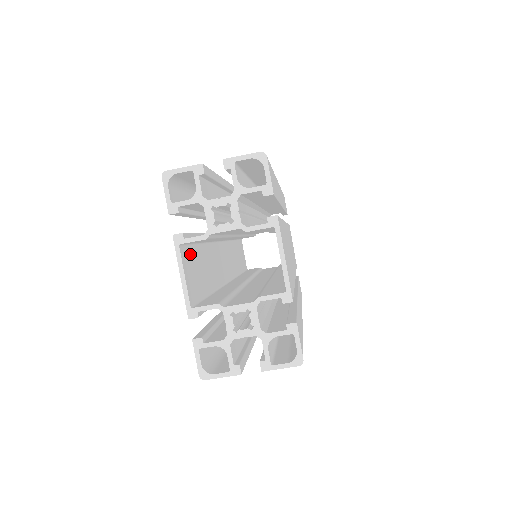
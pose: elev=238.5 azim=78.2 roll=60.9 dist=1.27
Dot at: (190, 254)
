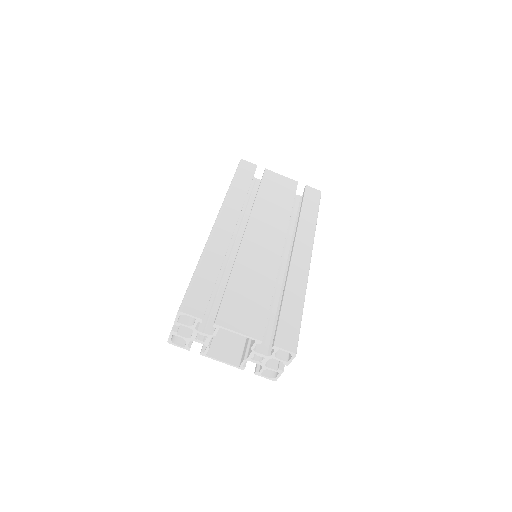
Dot at: (217, 341)
